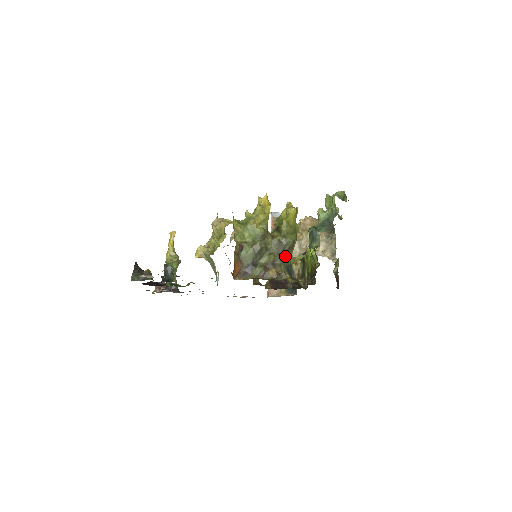
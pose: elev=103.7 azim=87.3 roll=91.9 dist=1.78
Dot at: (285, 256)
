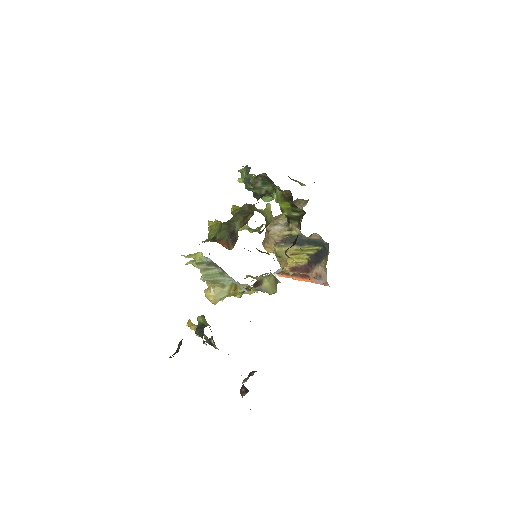
Dot at: occluded
